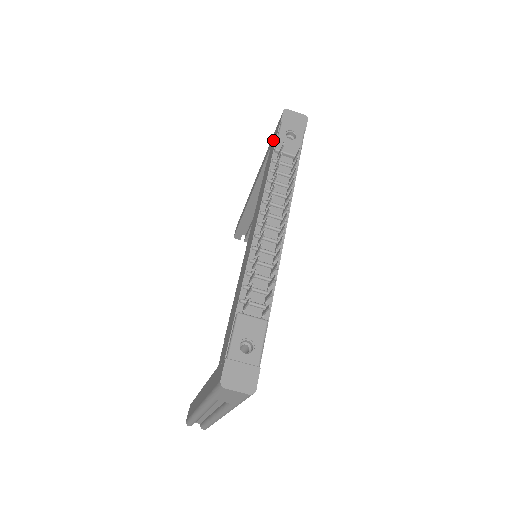
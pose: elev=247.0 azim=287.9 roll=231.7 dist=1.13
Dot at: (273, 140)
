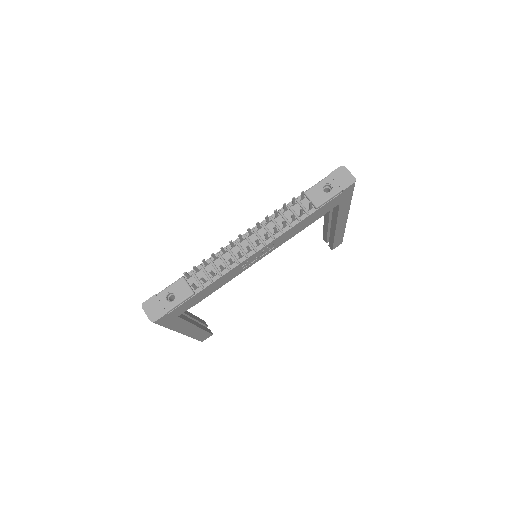
Dot at: occluded
